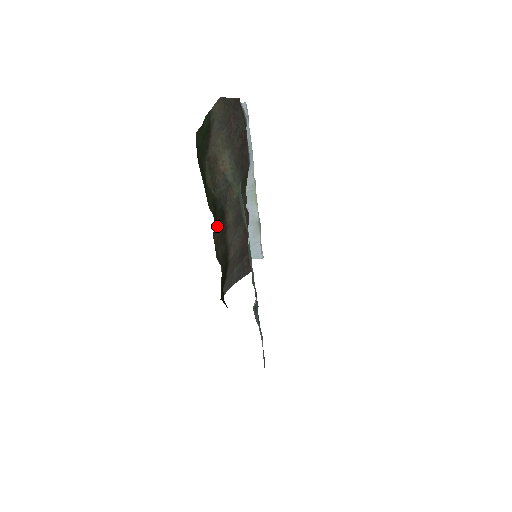
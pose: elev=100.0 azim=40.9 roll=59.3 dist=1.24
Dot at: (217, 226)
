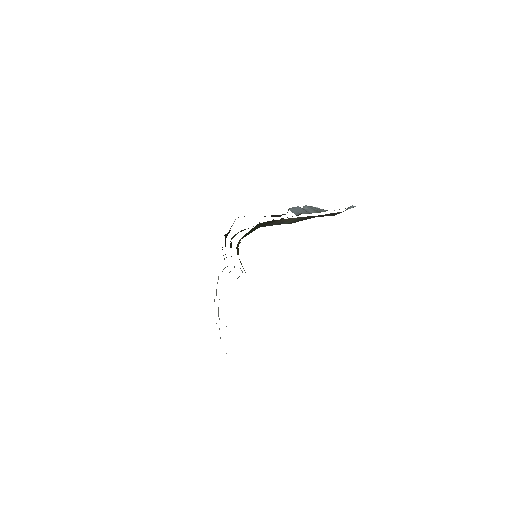
Dot at: occluded
